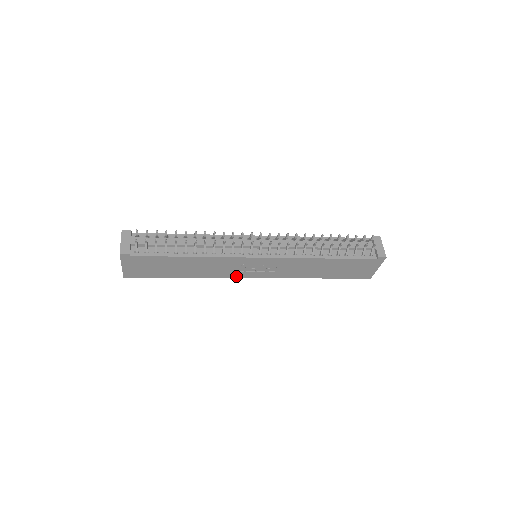
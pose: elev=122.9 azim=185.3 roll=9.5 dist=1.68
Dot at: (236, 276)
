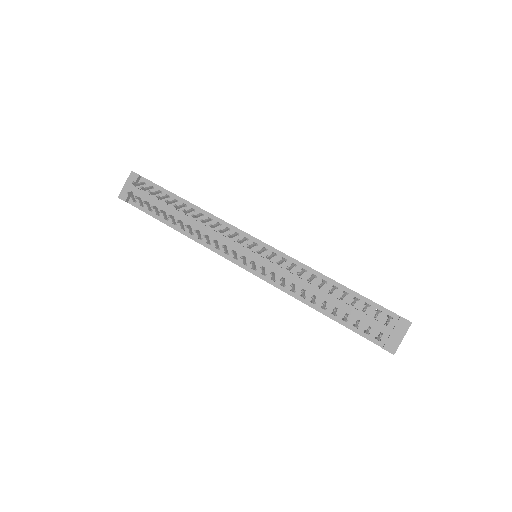
Dot at: occluded
